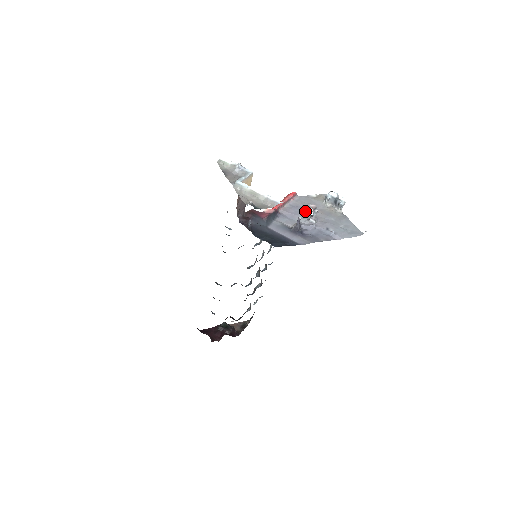
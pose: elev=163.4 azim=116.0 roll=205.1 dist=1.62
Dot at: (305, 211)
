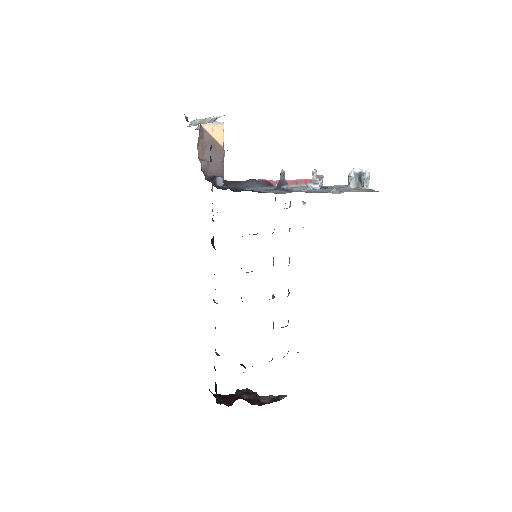
Dot at: occluded
